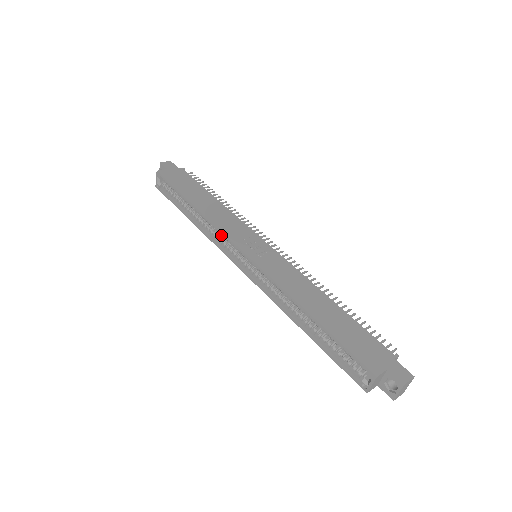
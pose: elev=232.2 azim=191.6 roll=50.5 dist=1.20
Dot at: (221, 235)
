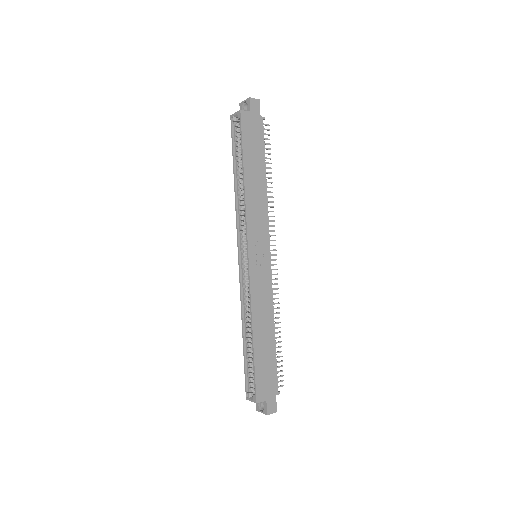
Dot at: (245, 222)
